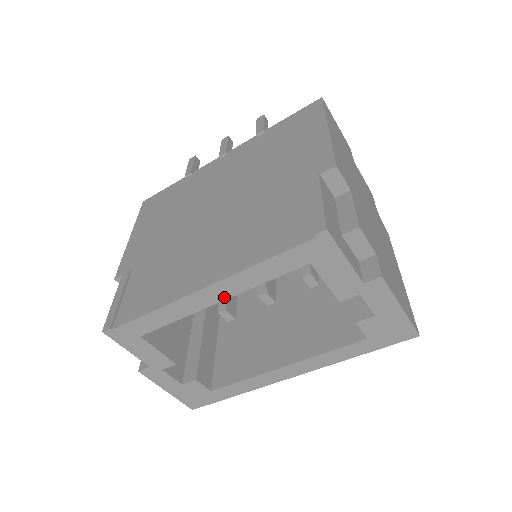
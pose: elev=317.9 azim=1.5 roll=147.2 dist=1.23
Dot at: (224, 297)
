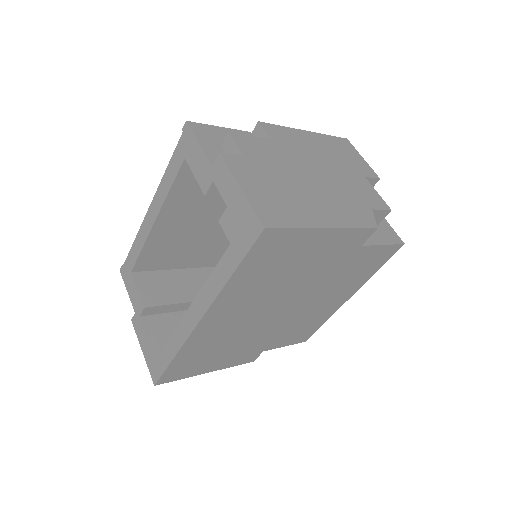
Dot at: (157, 214)
